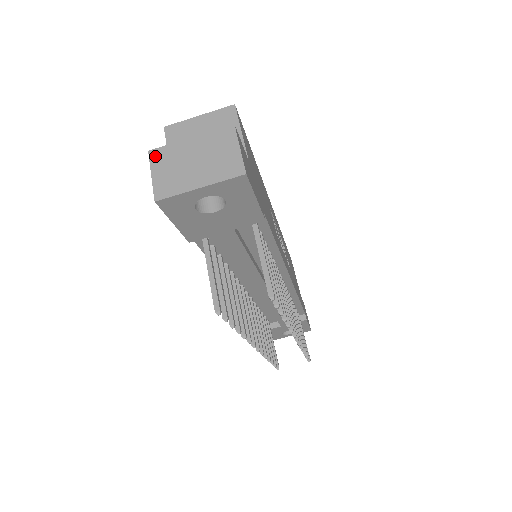
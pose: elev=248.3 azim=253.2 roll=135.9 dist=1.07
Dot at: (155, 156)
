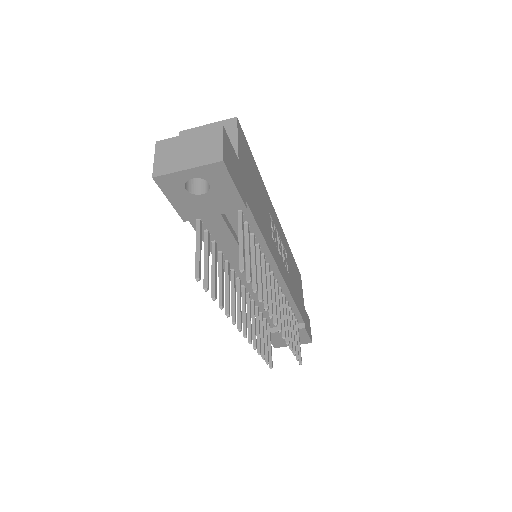
Dot at: (160, 145)
